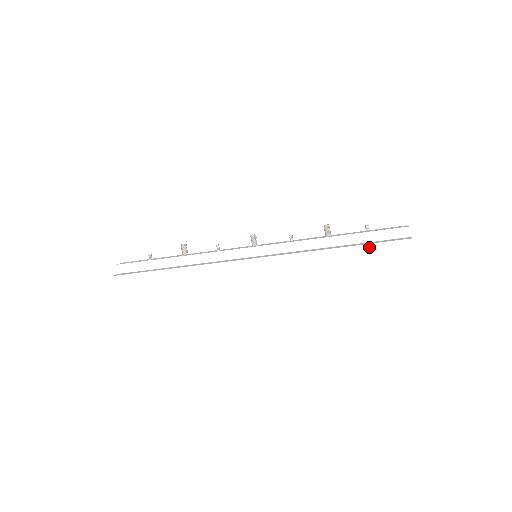
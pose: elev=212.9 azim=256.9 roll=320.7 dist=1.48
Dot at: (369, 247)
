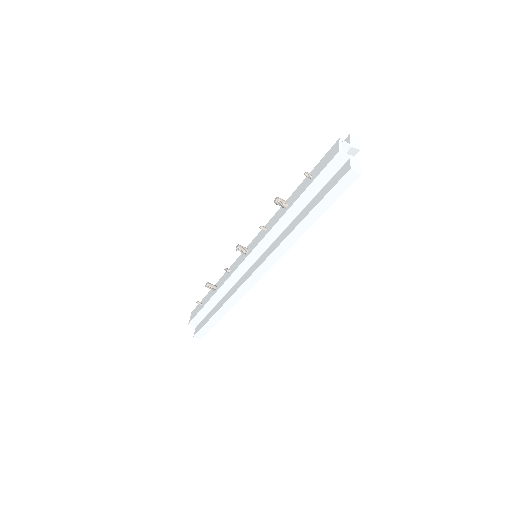
Dot at: (322, 204)
